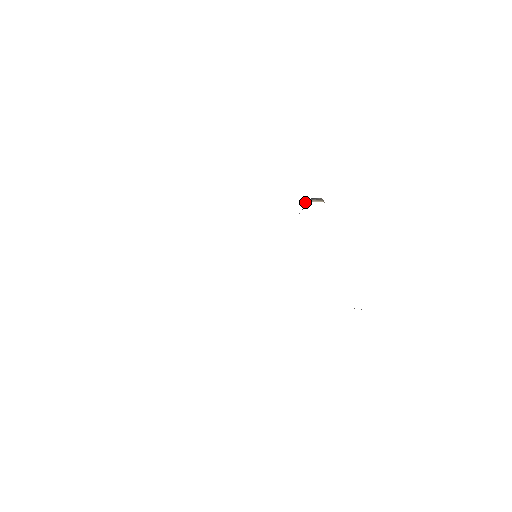
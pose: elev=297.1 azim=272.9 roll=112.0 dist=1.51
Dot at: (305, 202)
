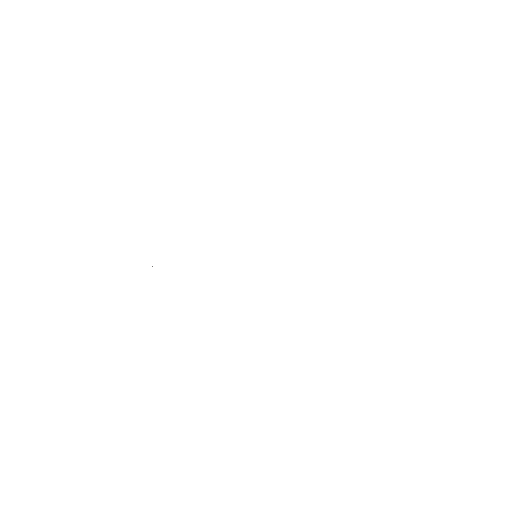
Dot at: occluded
